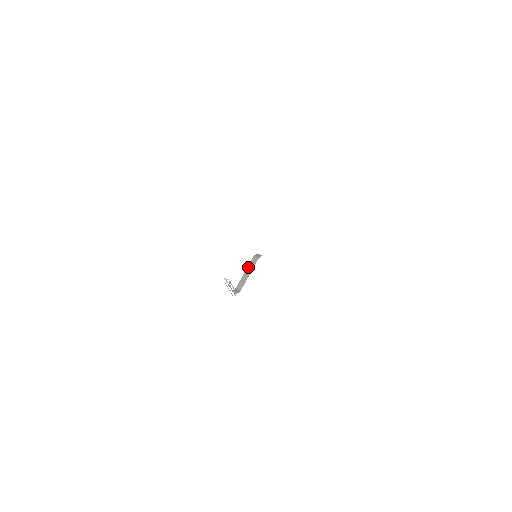
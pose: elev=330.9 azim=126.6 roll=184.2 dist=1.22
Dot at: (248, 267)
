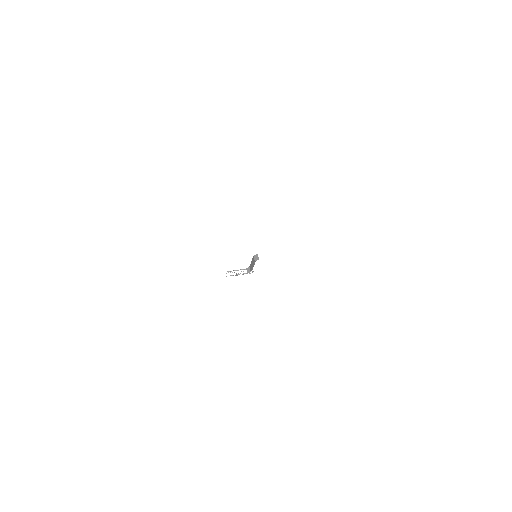
Dot at: (252, 260)
